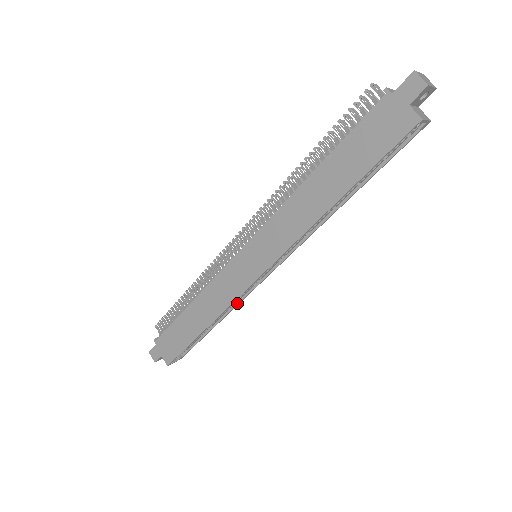
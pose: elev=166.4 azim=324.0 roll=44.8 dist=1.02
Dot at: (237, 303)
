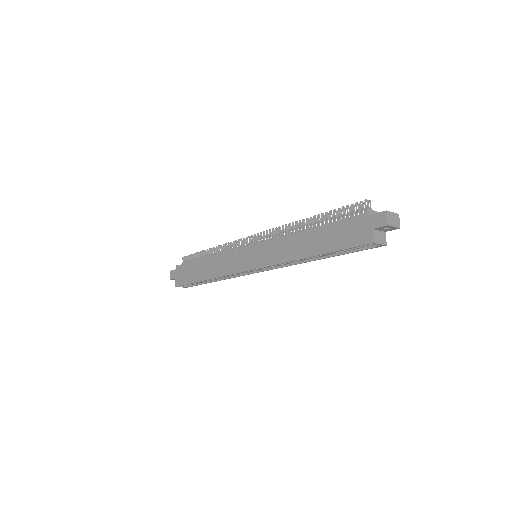
Dot at: (233, 276)
